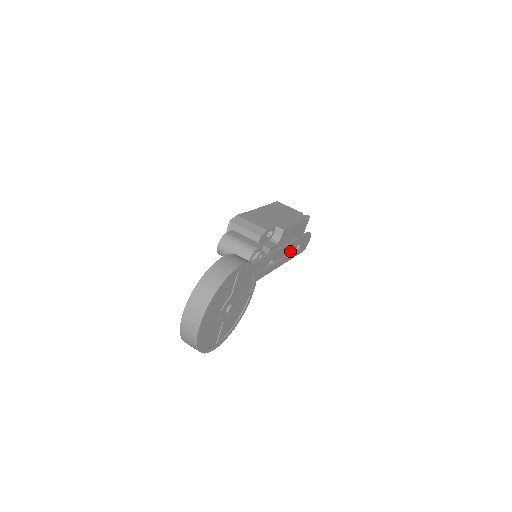
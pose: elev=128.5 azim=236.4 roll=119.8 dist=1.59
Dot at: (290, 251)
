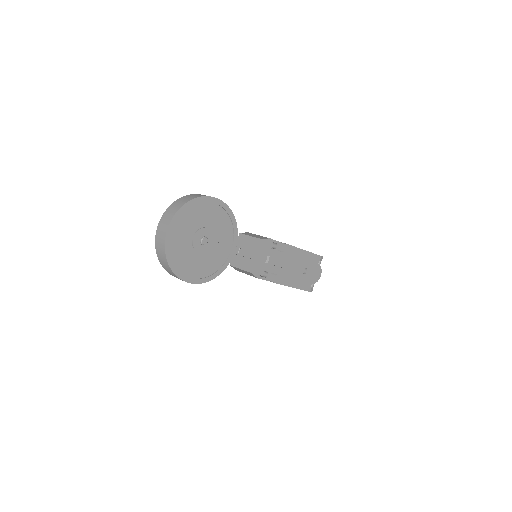
Dot at: (300, 281)
